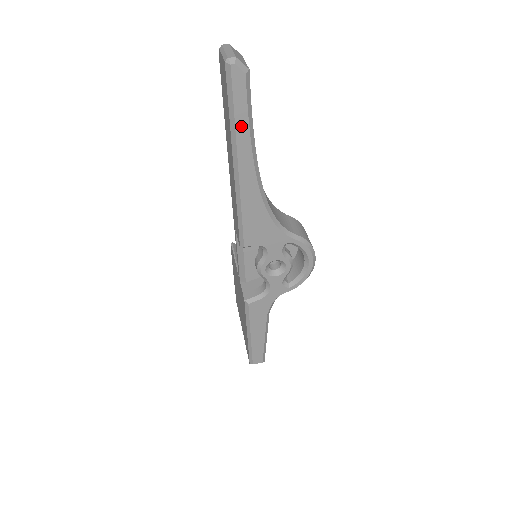
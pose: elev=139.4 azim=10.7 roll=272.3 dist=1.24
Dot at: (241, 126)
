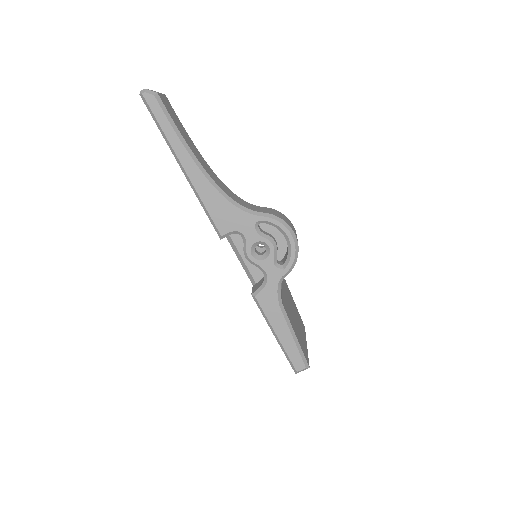
Dot at: (169, 134)
